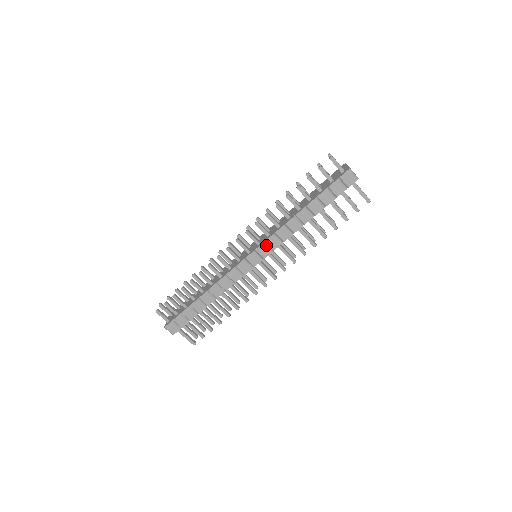
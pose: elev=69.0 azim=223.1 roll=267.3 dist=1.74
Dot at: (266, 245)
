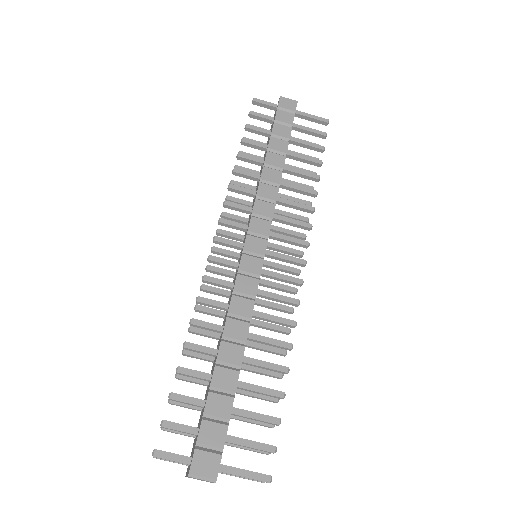
Dot at: (257, 218)
